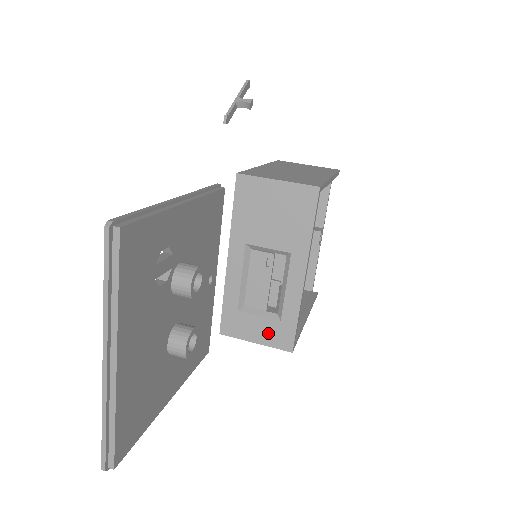
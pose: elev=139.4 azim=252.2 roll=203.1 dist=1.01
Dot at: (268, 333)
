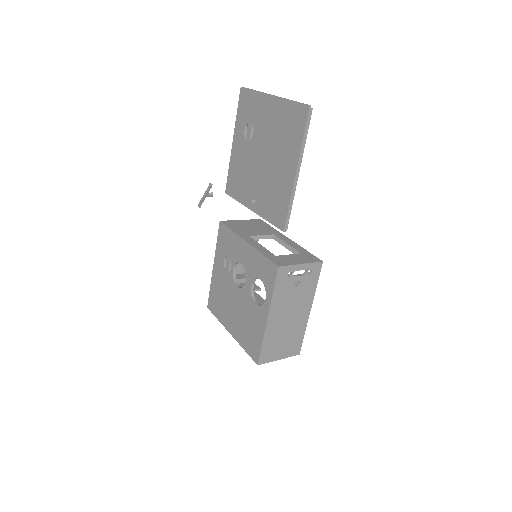
Dot at: (302, 259)
